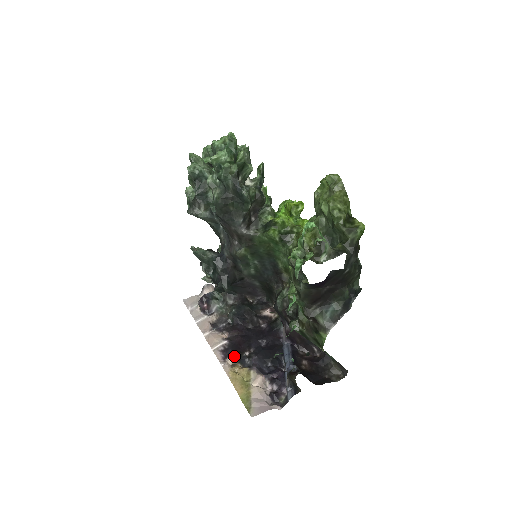
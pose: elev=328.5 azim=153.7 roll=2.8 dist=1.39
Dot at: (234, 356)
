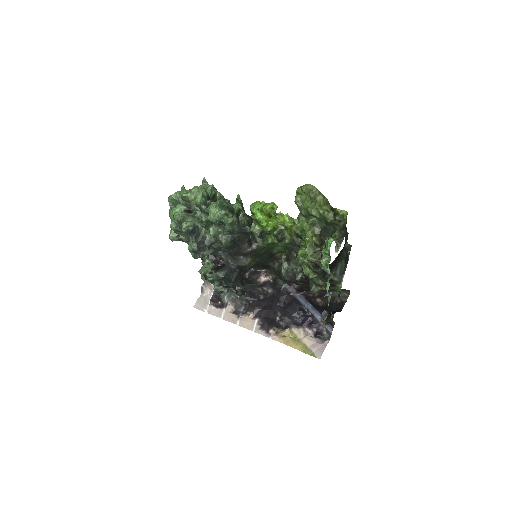
Dot at: (273, 327)
